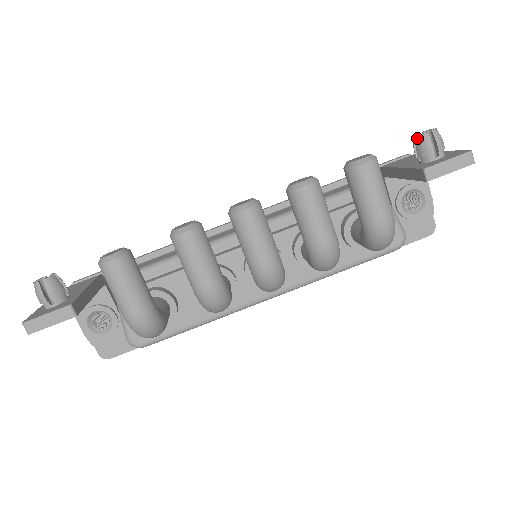
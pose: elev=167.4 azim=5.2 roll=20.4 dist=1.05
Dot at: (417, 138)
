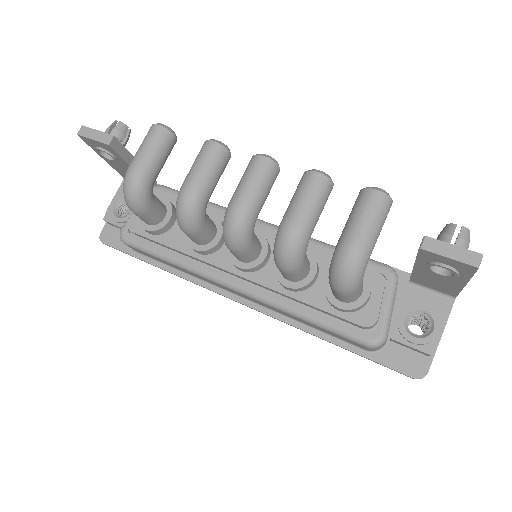
Dot at: (445, 226)
